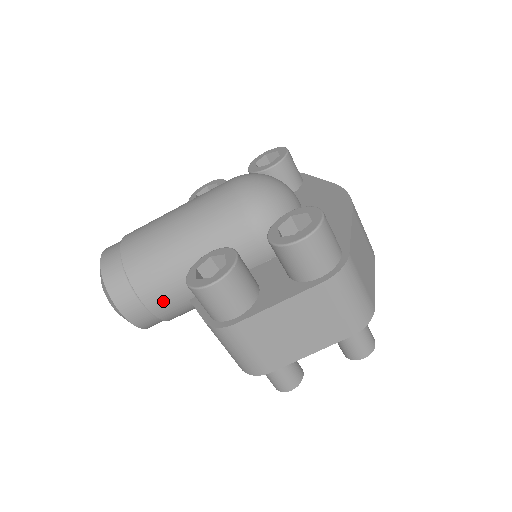
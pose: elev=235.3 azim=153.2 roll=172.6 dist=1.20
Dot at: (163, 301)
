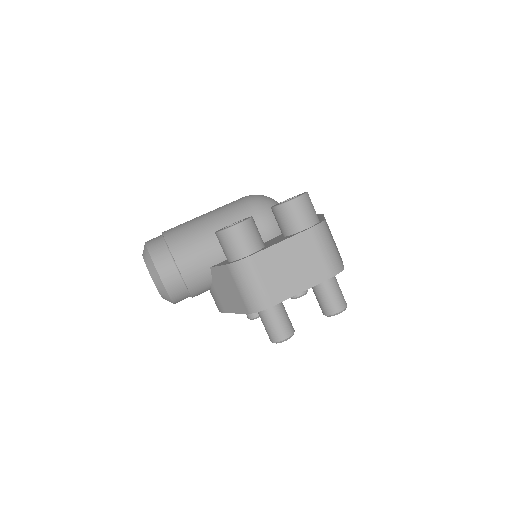
Dot at: (192, 265)
